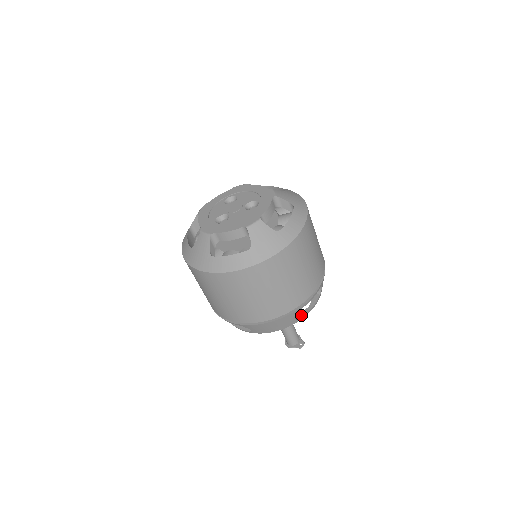
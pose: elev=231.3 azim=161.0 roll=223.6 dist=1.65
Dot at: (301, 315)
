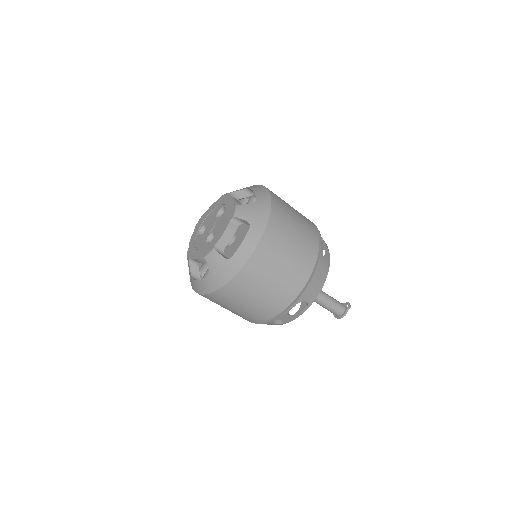
Dot at: (327, 258)
